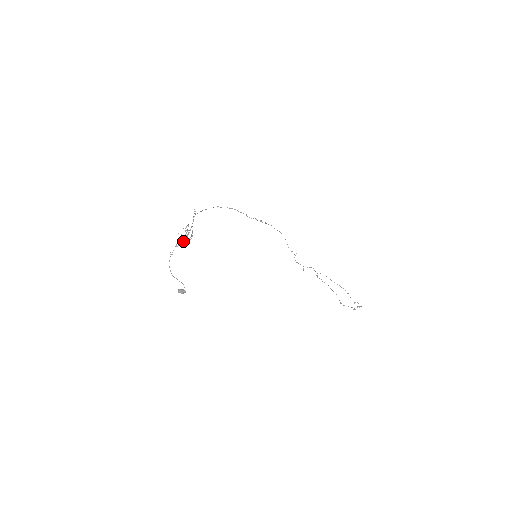
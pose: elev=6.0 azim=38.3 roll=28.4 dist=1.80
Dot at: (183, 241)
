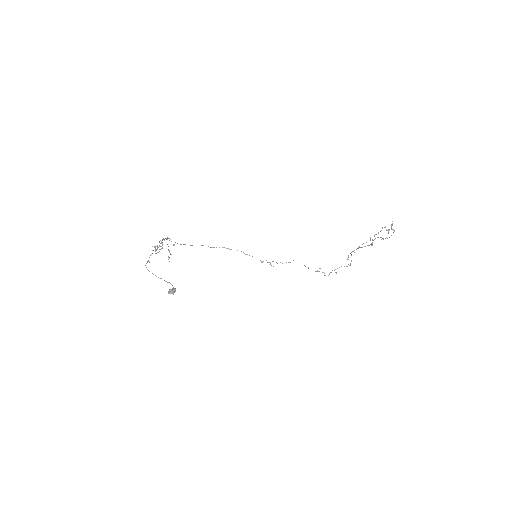
Dot at: (155, 246)
